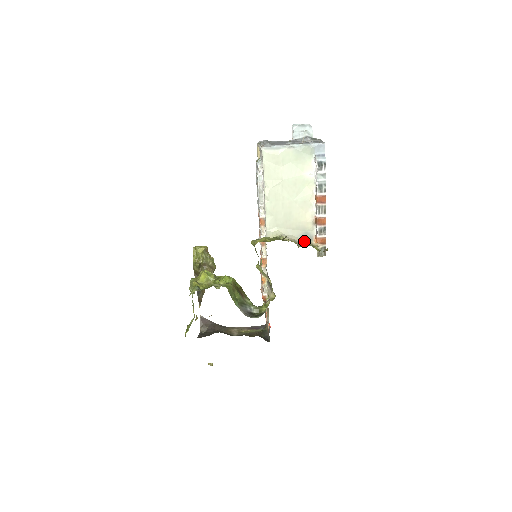
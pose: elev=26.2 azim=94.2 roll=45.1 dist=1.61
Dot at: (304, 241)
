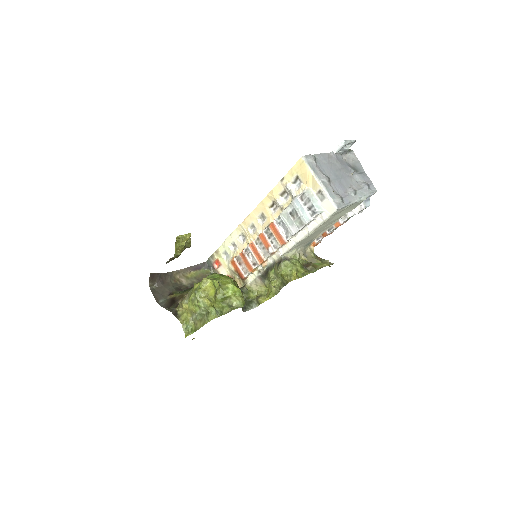
Dot at: (306, 248)
